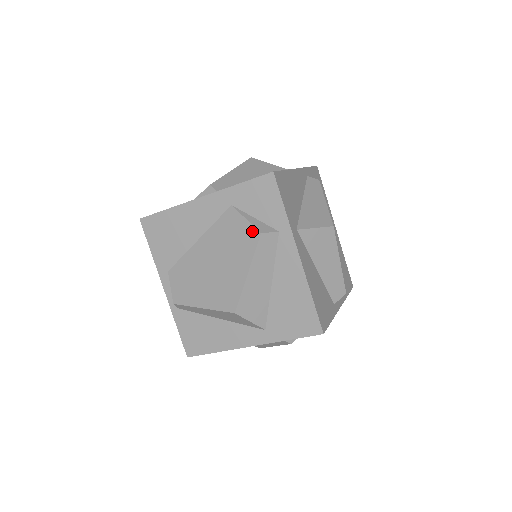
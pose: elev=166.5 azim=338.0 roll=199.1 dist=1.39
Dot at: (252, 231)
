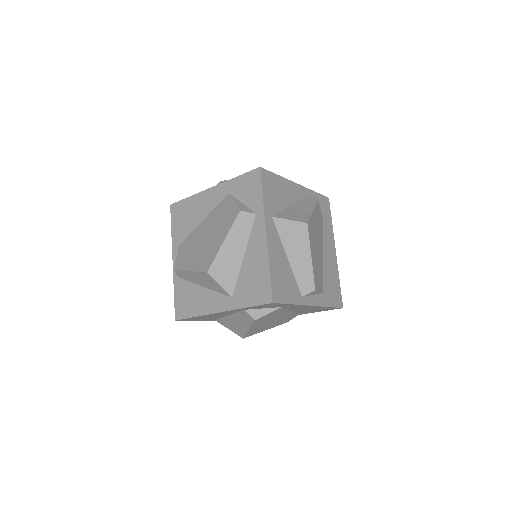
Dot at: (235, 210)
